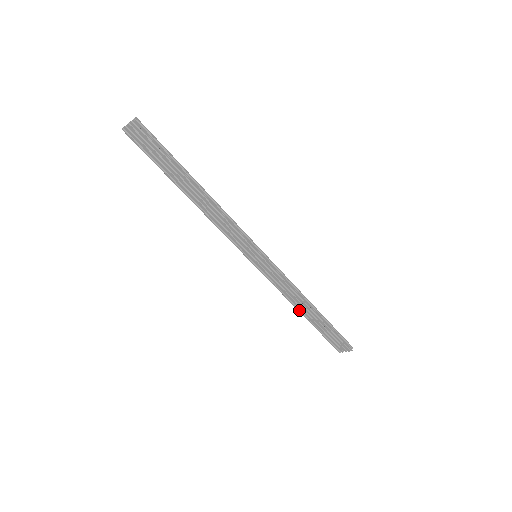
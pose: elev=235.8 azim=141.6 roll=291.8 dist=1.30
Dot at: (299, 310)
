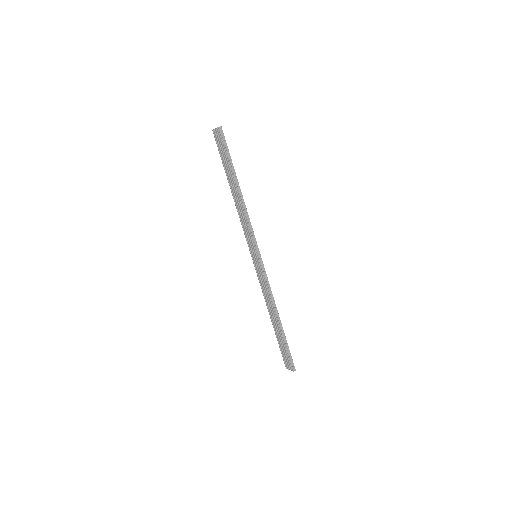
Dot at: (270, 315)
